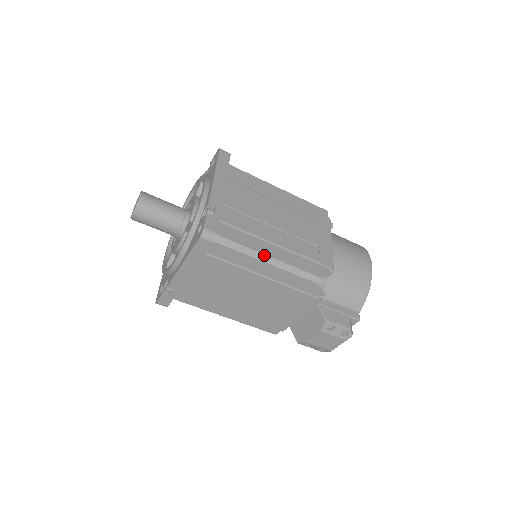
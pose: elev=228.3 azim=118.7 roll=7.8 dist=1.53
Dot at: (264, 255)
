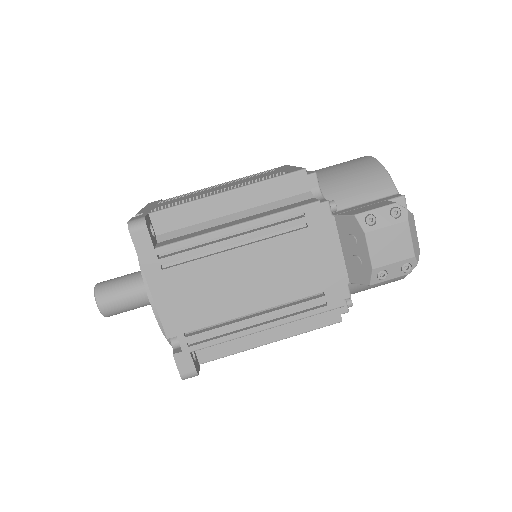
Dot at: (228, 216)
